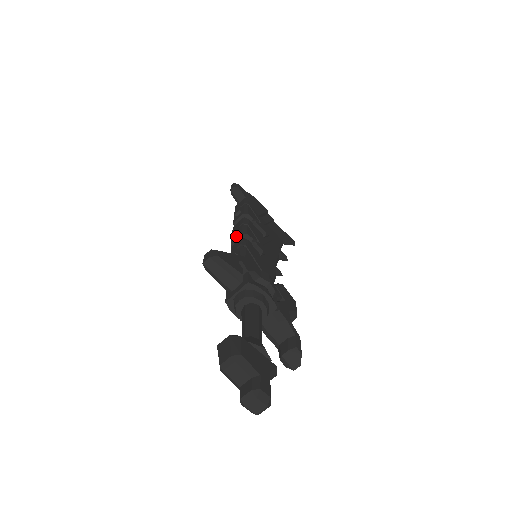
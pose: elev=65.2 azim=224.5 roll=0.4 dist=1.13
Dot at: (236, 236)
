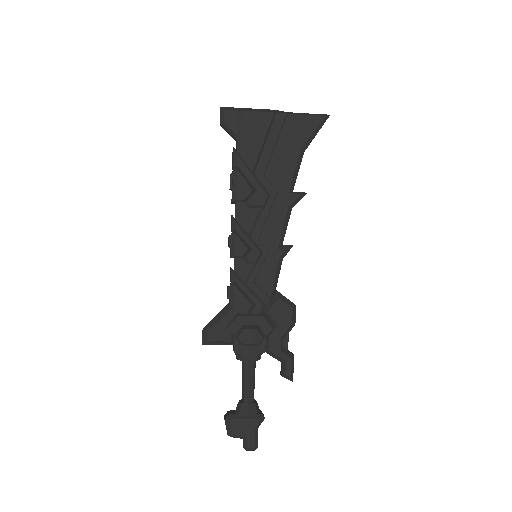
Dot at: (230, 252)
